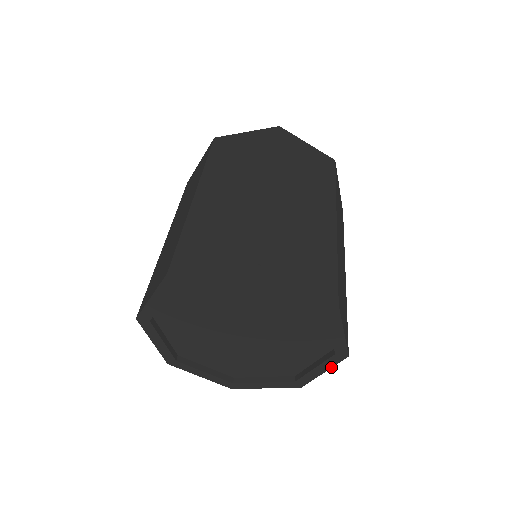
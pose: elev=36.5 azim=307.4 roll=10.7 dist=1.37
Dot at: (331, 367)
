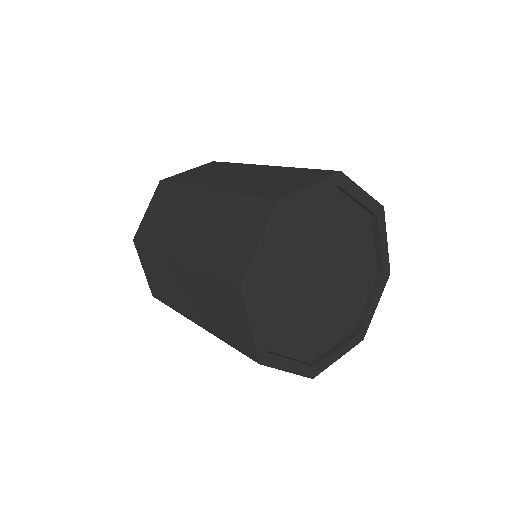
Dot at: (385, 230)
